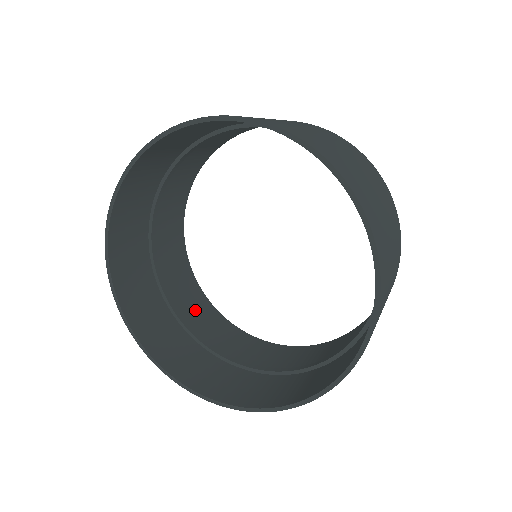
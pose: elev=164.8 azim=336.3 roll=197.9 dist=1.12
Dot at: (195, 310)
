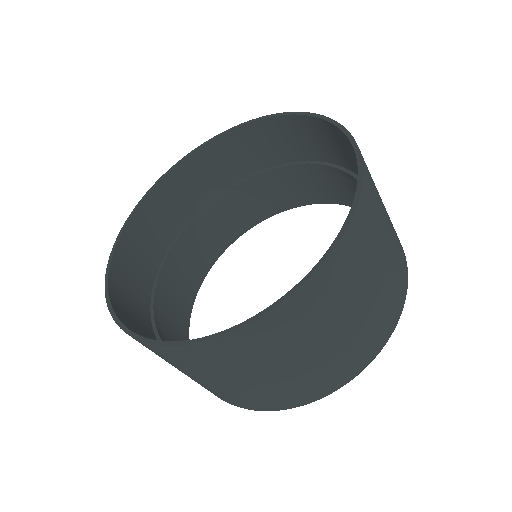
Dot at: (173, 307)
